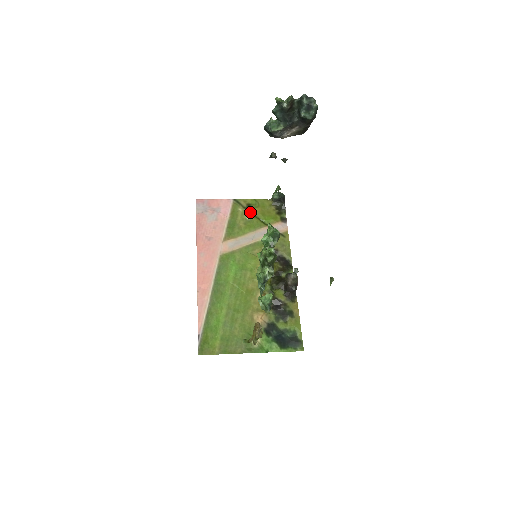
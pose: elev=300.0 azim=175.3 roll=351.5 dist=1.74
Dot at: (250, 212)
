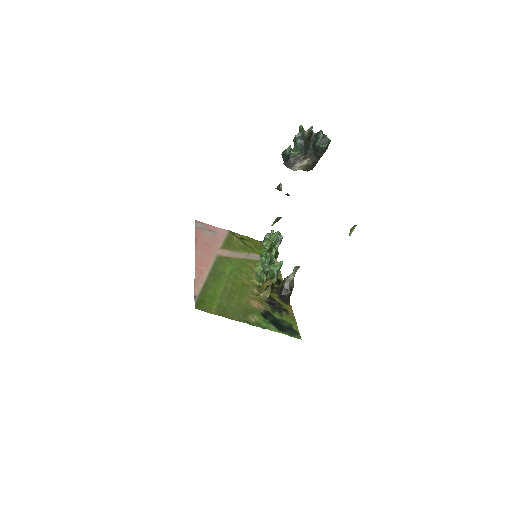
Dot at: (244, 242)
